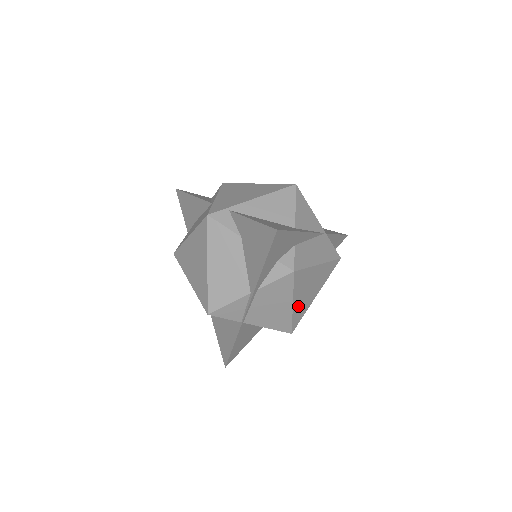
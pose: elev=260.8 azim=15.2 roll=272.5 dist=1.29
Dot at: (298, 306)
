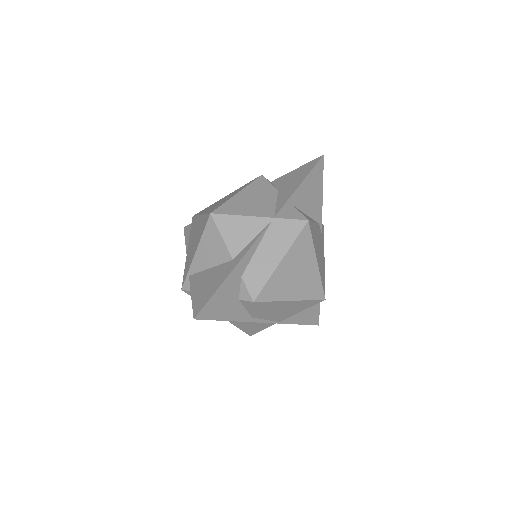
Dot at: (301, 292)
